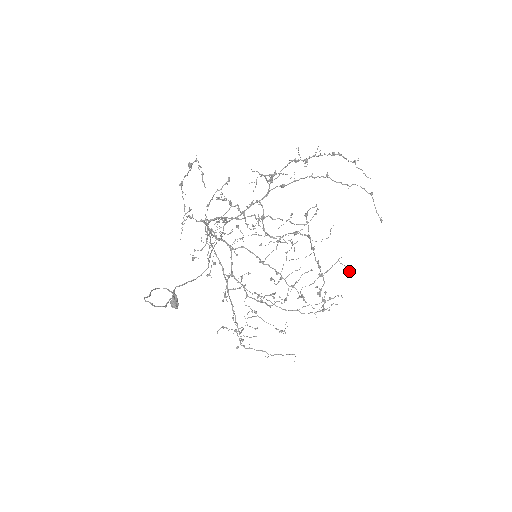
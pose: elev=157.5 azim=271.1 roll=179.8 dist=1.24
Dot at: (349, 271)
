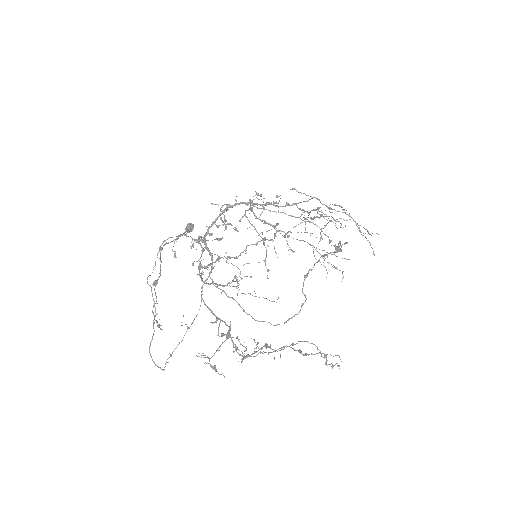
Dot at: (373, 254)
